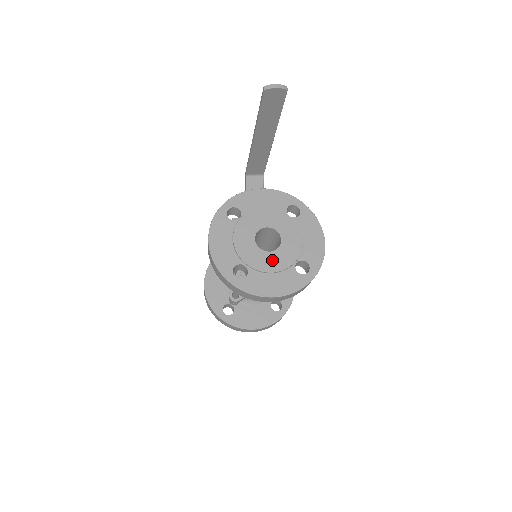
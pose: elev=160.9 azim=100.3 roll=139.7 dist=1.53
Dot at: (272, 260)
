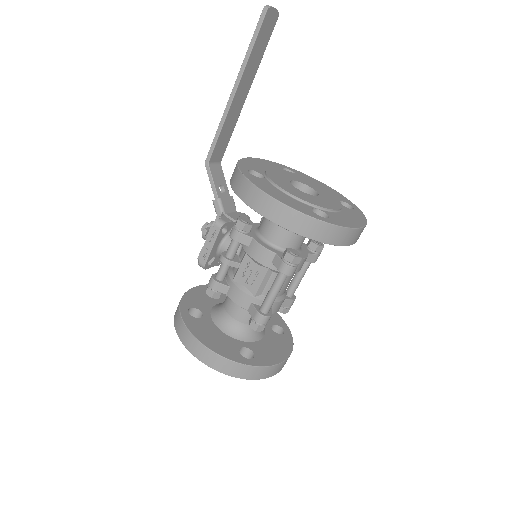
Dot at: (327, 201)
